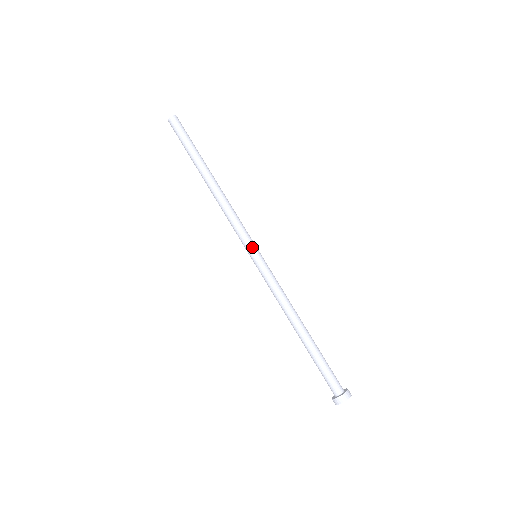
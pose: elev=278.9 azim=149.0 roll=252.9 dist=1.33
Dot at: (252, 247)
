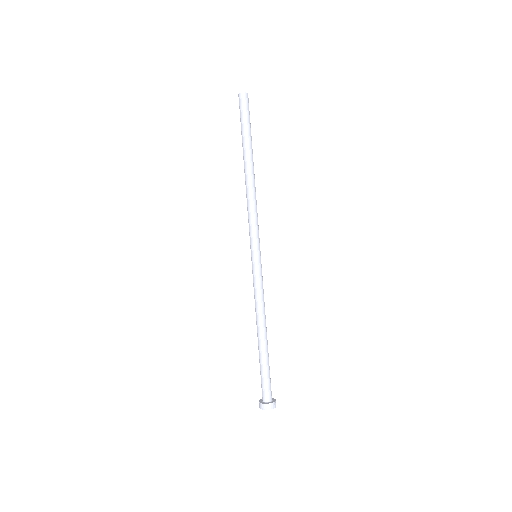
Dot at: (258, 247)
